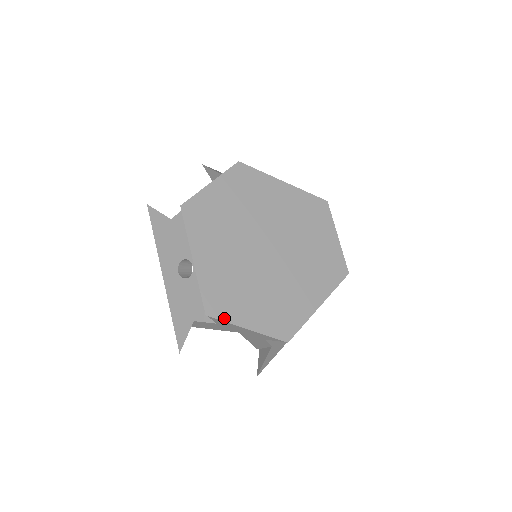
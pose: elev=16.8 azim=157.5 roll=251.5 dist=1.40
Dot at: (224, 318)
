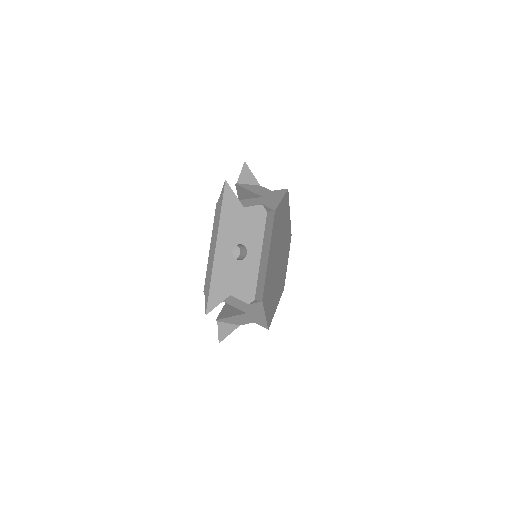
Dot at: (264, 305)
